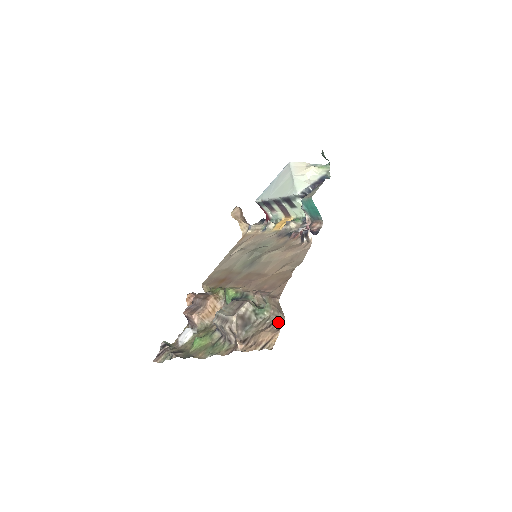
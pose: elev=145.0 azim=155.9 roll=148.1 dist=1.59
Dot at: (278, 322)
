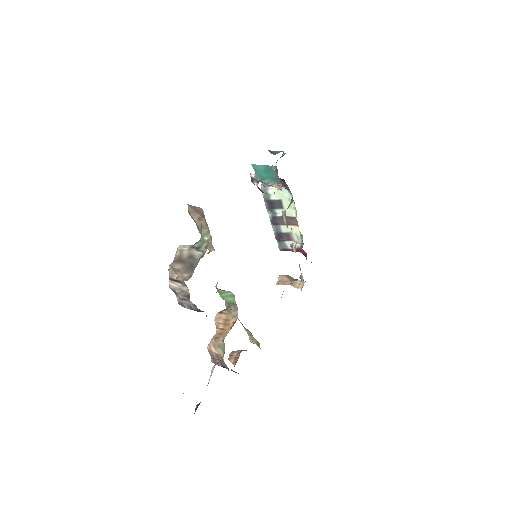
Dot at: occluded
